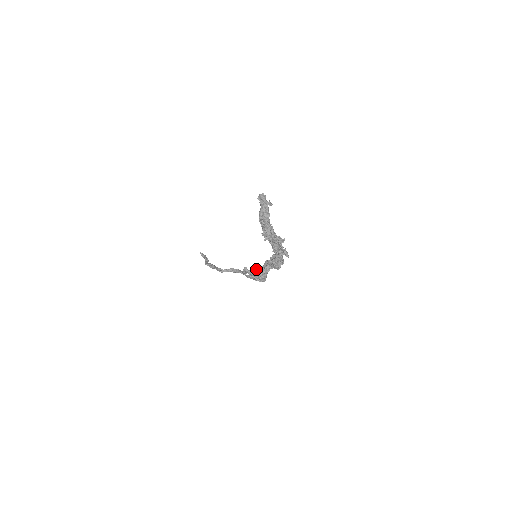
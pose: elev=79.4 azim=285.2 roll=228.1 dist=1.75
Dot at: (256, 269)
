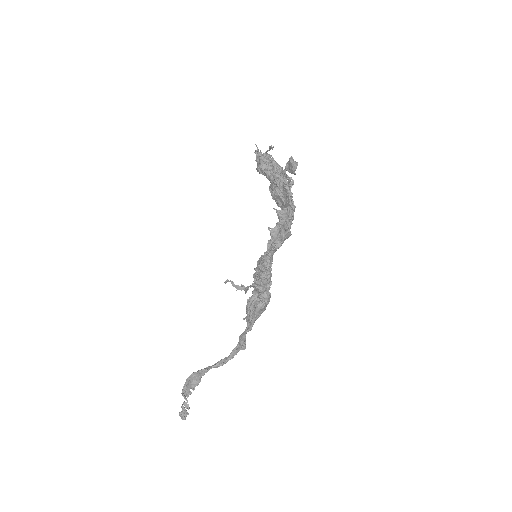
Dot at: occluded
